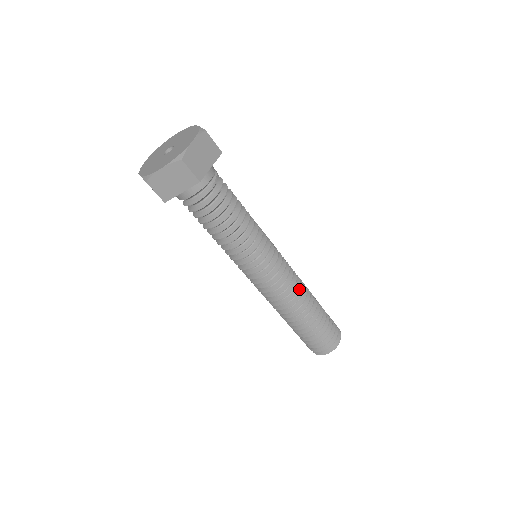
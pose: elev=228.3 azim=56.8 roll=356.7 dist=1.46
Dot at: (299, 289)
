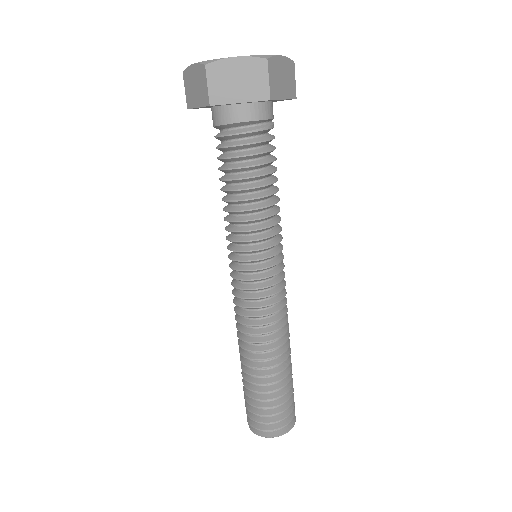
Dot at: occluded
